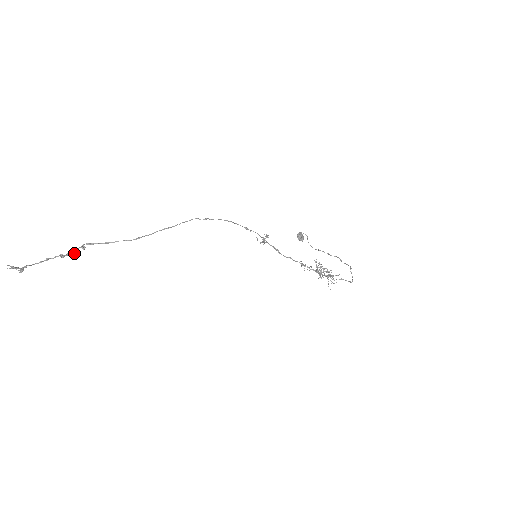
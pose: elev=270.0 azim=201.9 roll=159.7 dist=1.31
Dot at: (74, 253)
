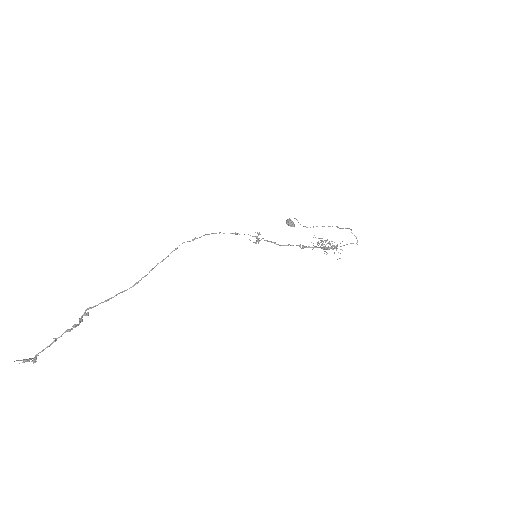
Dot at: (79, 323)
